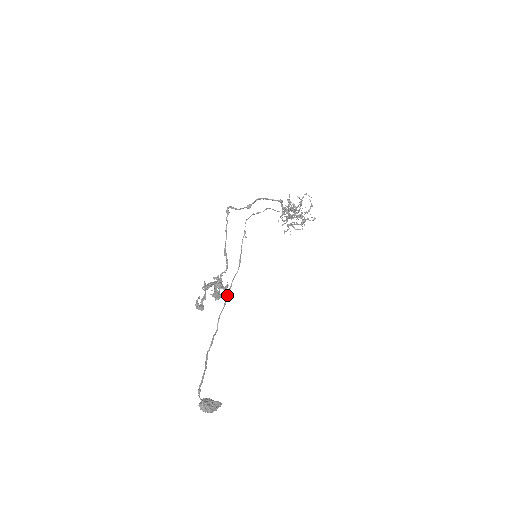
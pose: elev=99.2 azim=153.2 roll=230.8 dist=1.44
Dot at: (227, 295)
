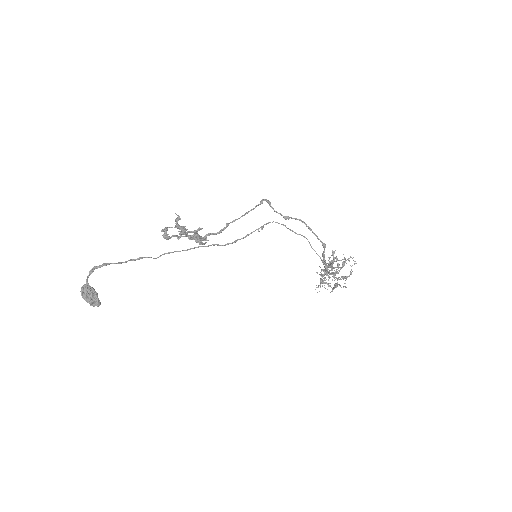
Dot at: (195, 247)
